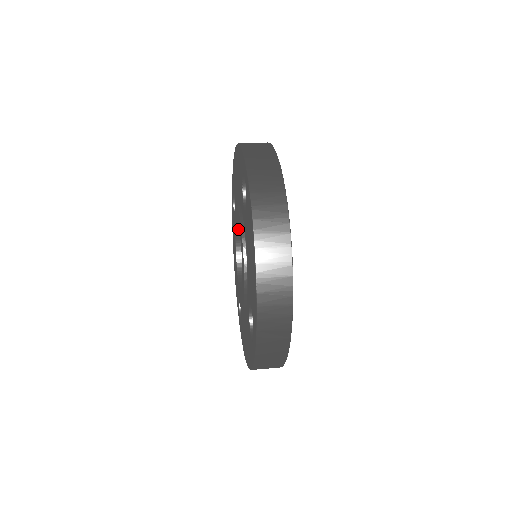
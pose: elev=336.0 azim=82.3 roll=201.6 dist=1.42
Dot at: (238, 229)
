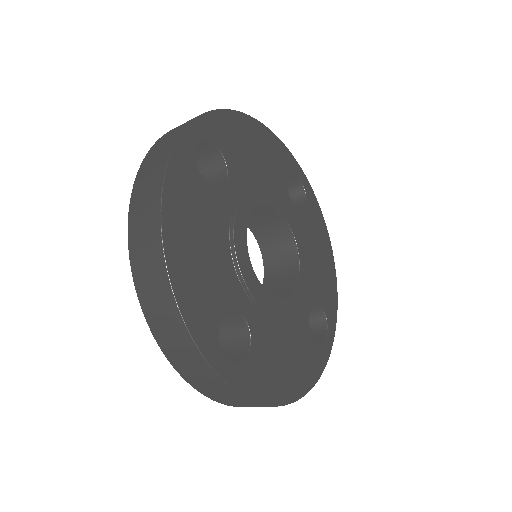
Dot at: (251, 227)
